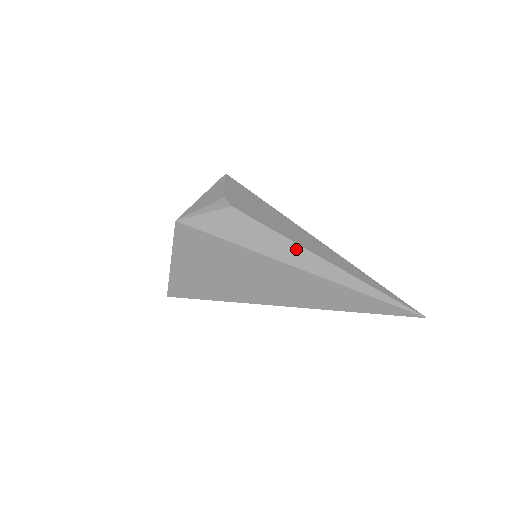
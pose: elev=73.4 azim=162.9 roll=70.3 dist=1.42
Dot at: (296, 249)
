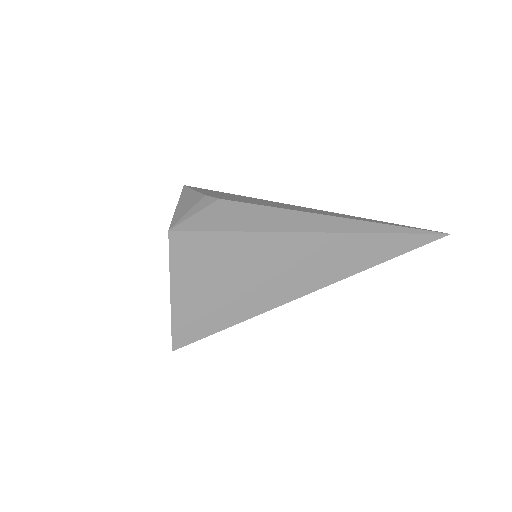
Dot at: (306, 216)
